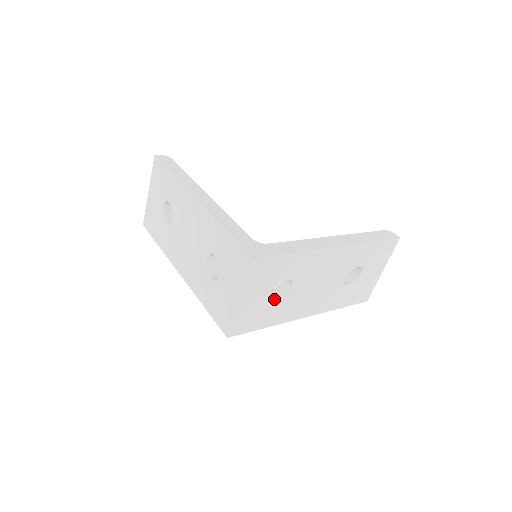
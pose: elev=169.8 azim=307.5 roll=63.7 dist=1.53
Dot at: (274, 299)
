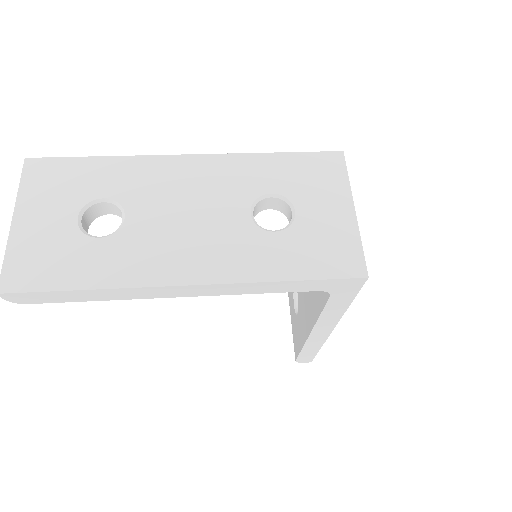
Dot at: occluded
